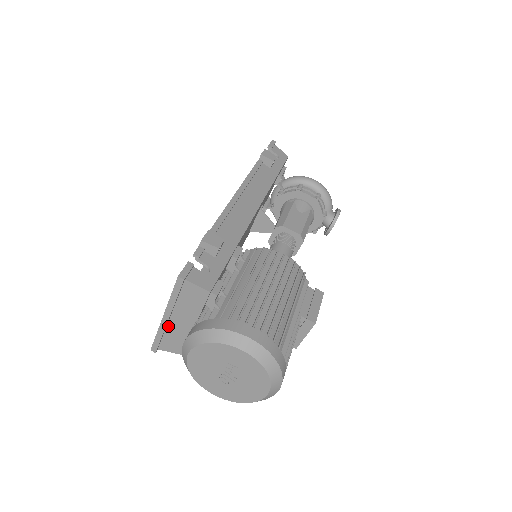
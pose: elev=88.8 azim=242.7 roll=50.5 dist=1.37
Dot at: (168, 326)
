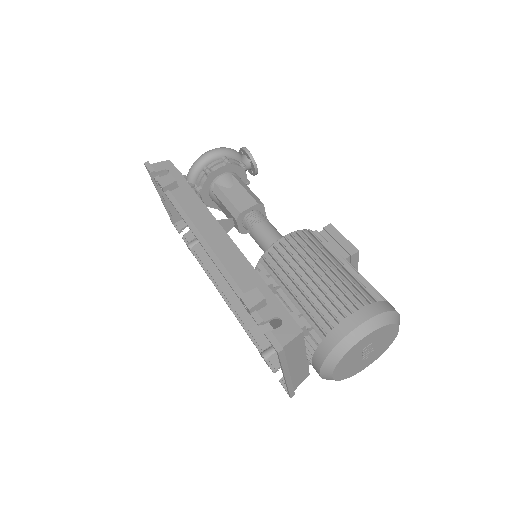
Dot at: (291, 376)
